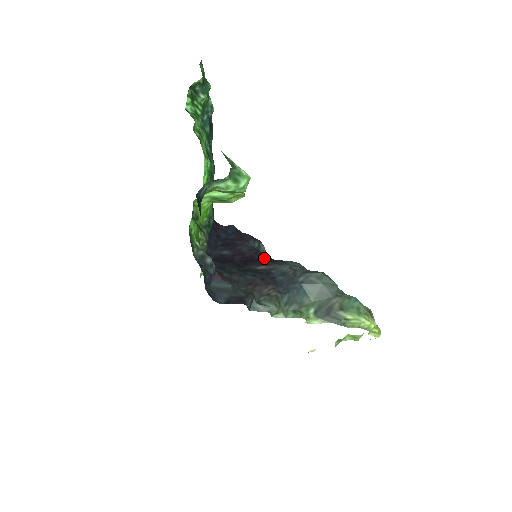
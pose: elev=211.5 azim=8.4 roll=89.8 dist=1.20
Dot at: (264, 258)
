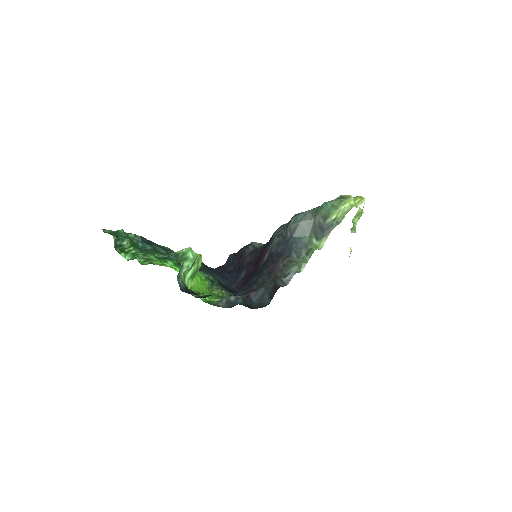
Dot at: (262, 250)
